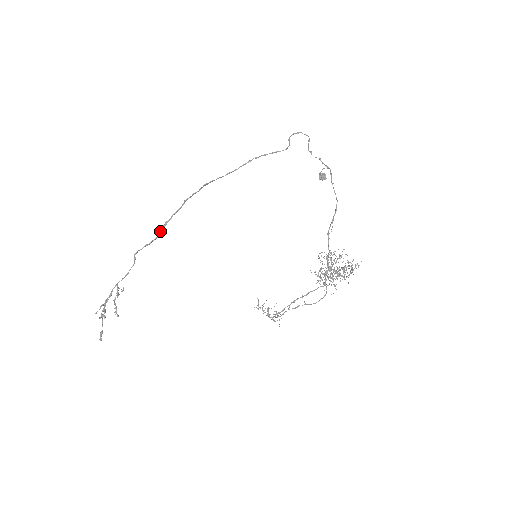
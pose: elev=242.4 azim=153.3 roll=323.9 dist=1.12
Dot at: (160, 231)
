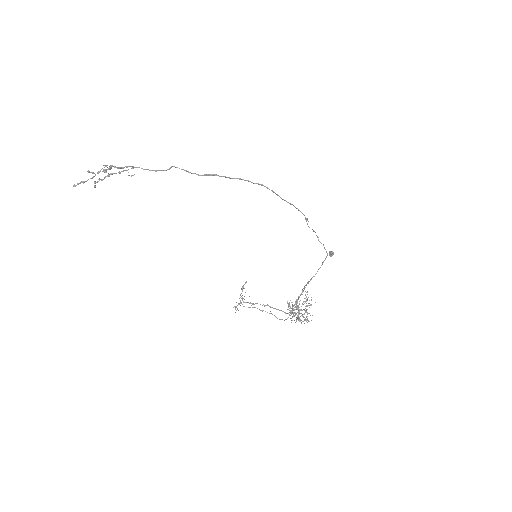
Dot at: (207, 174)
